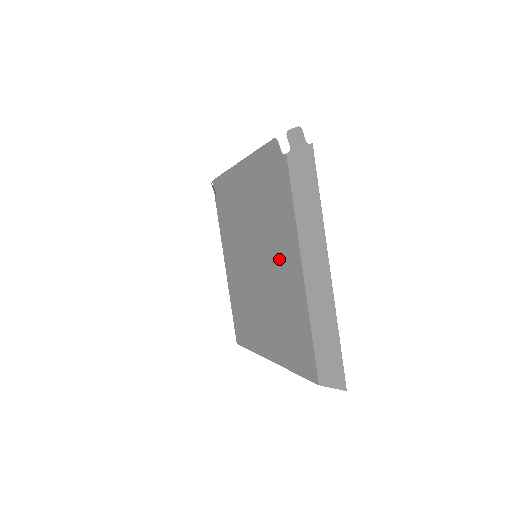
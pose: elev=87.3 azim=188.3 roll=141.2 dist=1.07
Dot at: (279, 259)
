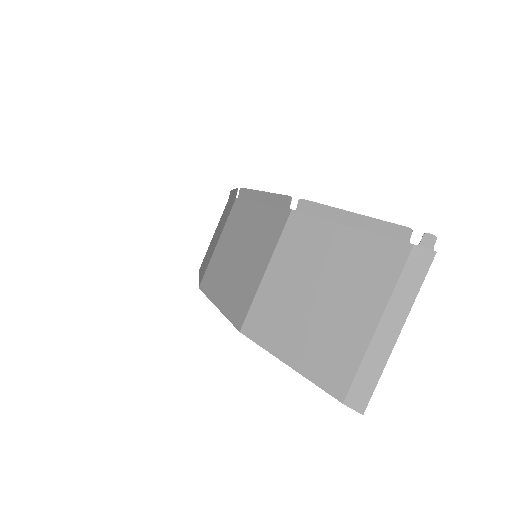
Dot at: (354, 303)
